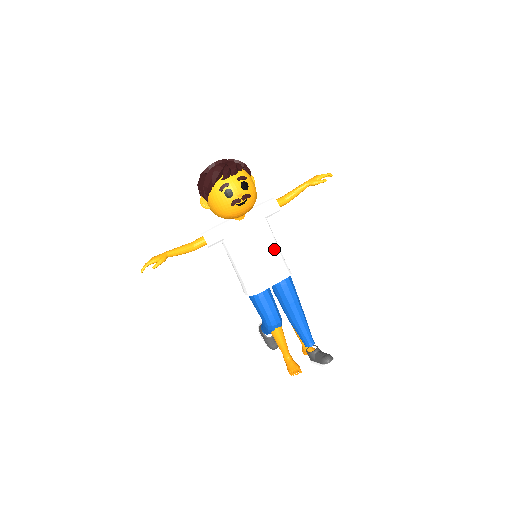
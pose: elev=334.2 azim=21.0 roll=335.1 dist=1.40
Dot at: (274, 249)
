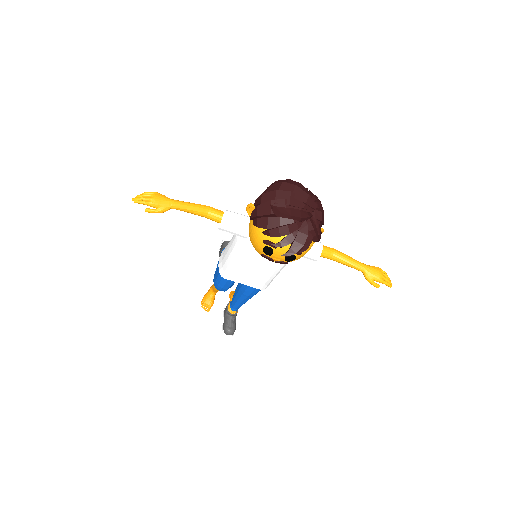
Dot at: (272, 274)
